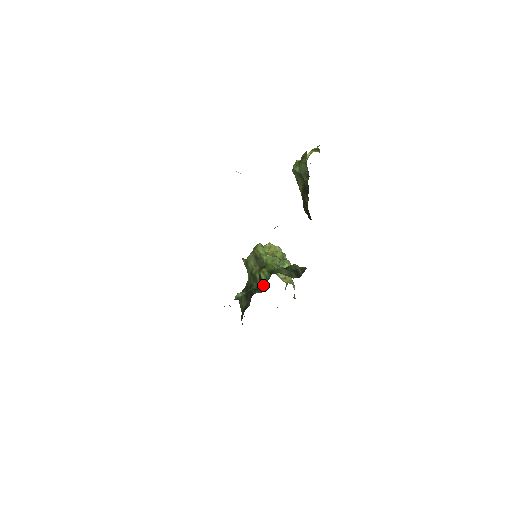
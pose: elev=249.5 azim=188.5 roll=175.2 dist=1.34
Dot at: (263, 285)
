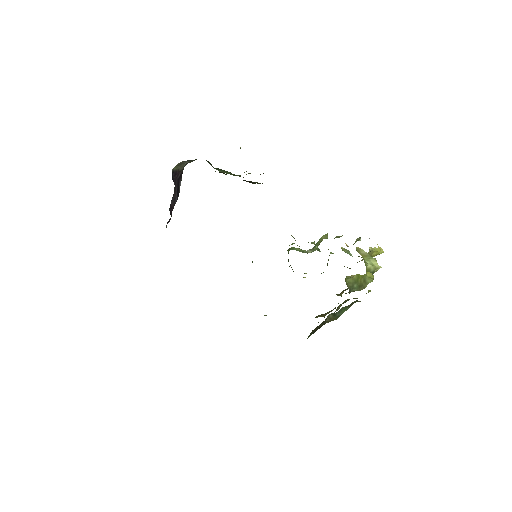
Dot at: occluded
